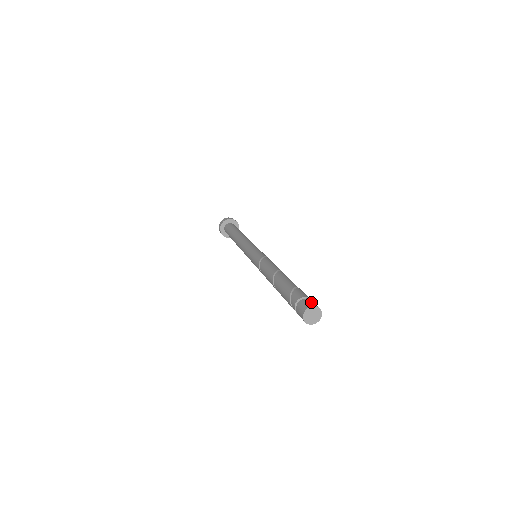
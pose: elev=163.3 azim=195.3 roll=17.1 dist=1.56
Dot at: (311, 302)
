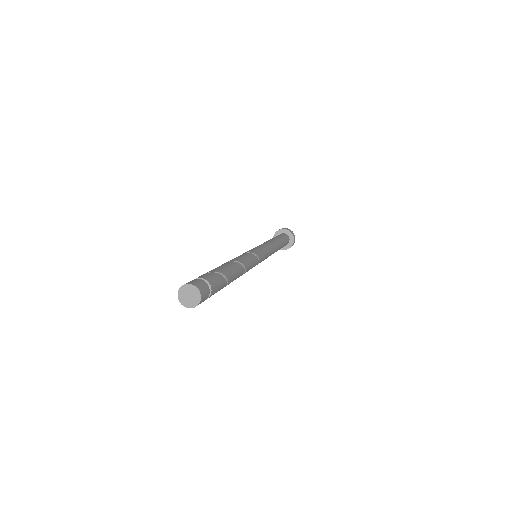
Dot at: (197, 282)
